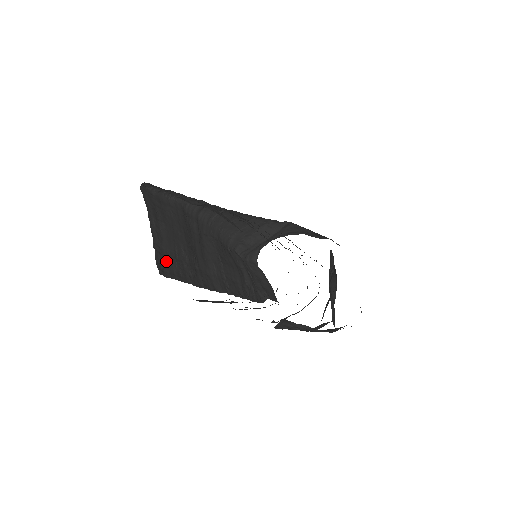
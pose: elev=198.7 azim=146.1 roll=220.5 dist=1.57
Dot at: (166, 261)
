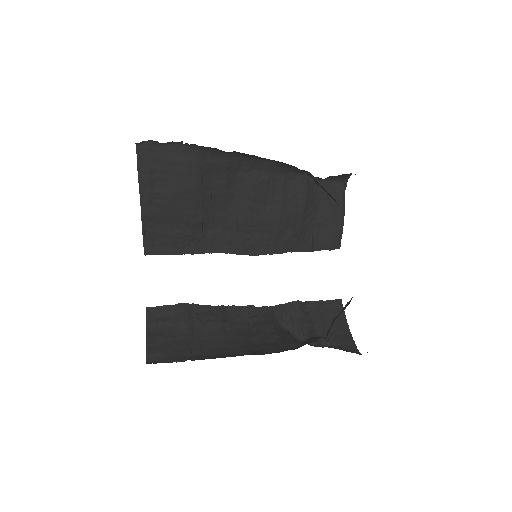
Dot at: (158, 236)
